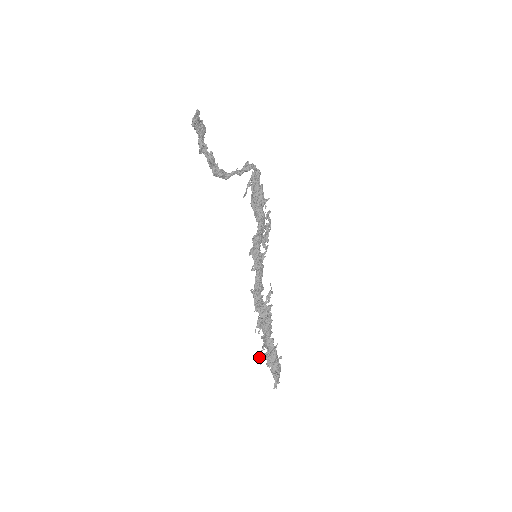
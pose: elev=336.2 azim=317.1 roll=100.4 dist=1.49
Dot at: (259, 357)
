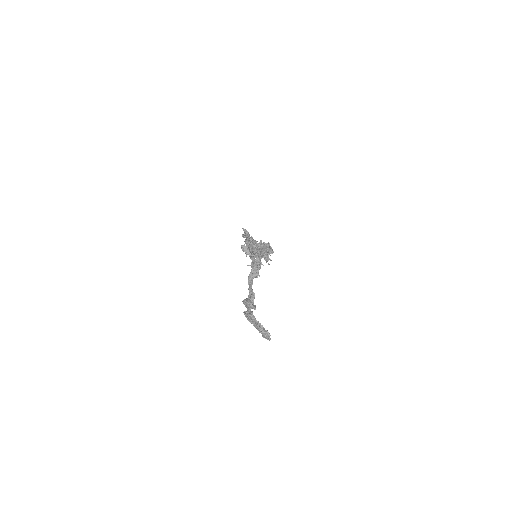
Dot at: (269, 264)
